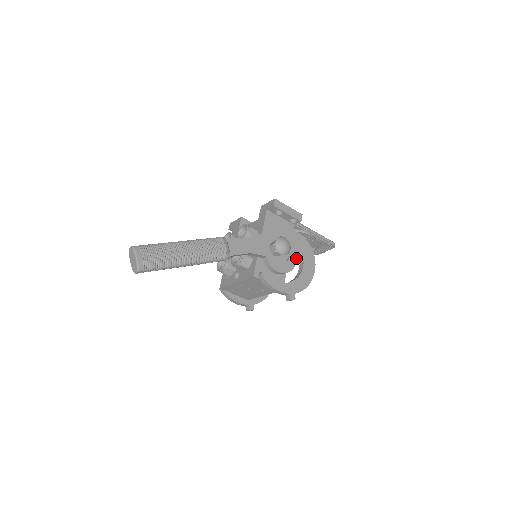
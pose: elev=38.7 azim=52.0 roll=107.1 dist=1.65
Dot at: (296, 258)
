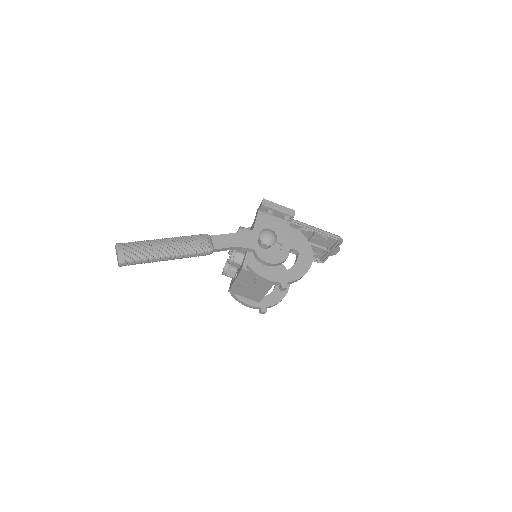
Dot at: (292, 251)
